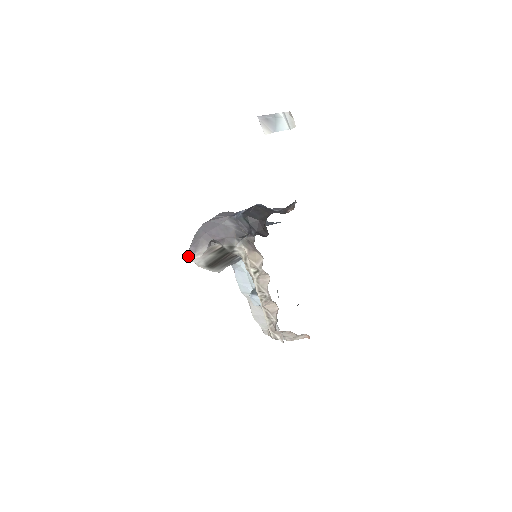
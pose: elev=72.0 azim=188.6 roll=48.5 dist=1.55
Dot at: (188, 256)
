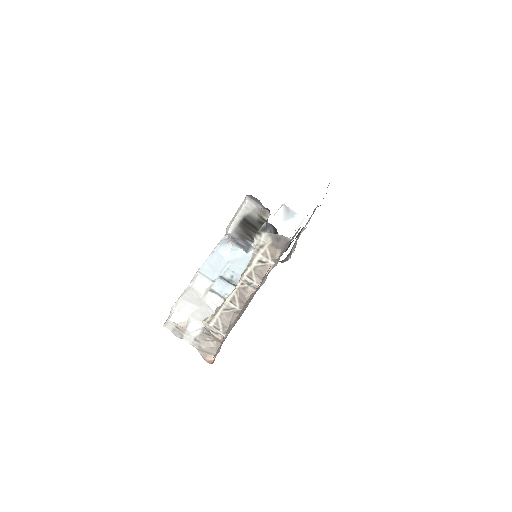
Dot at: (247, 196)
